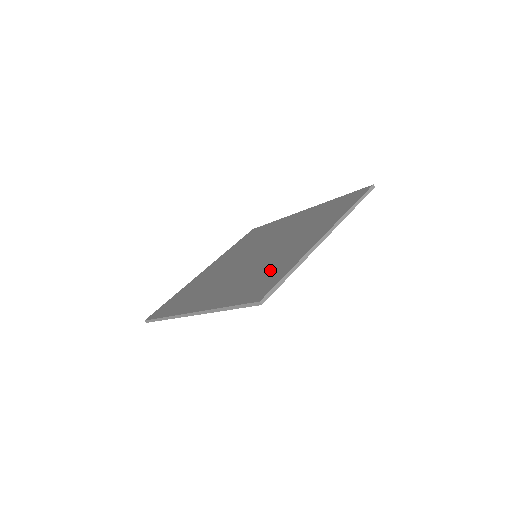
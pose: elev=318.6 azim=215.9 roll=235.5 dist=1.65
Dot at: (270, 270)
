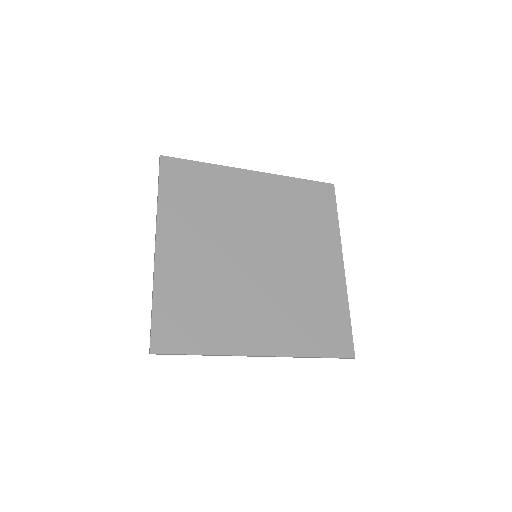
Dot at: (322, 307)
